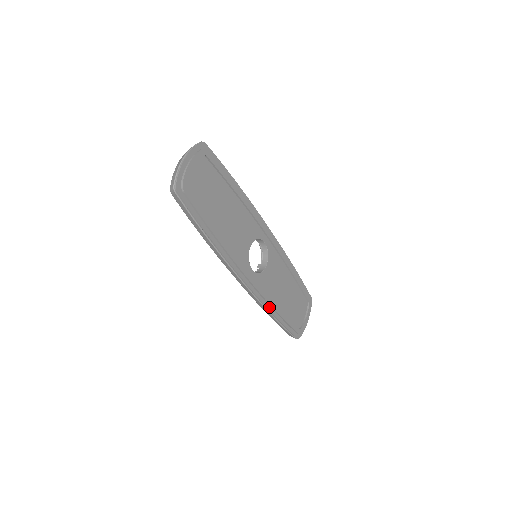
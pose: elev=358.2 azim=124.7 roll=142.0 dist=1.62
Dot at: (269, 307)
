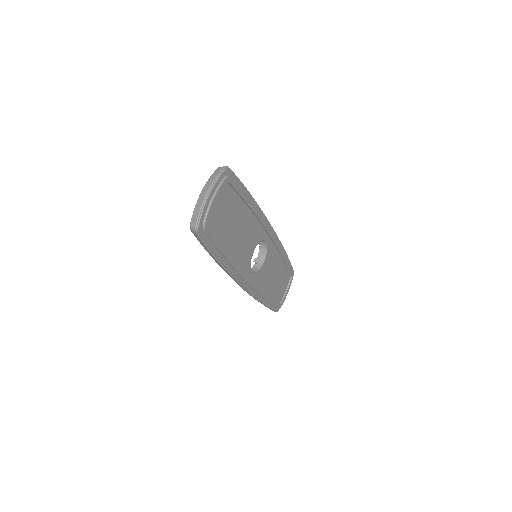
Dot at: (260, 298)
